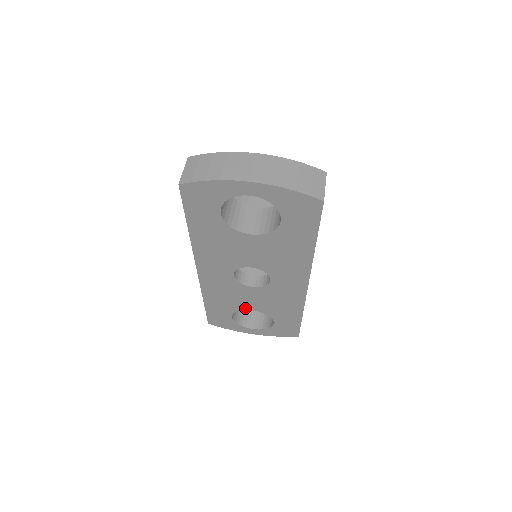
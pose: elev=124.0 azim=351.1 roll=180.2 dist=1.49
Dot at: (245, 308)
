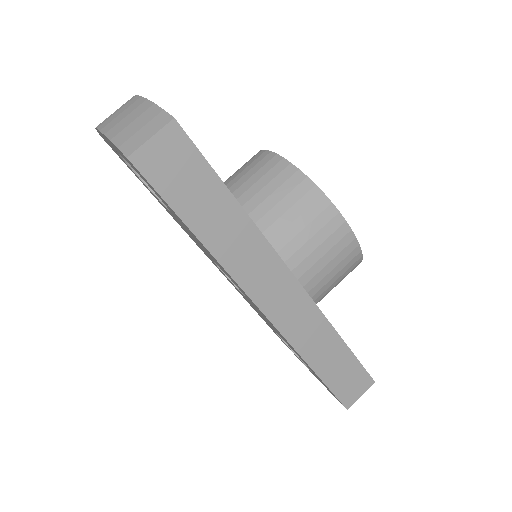
Dot at: (273, 329)
